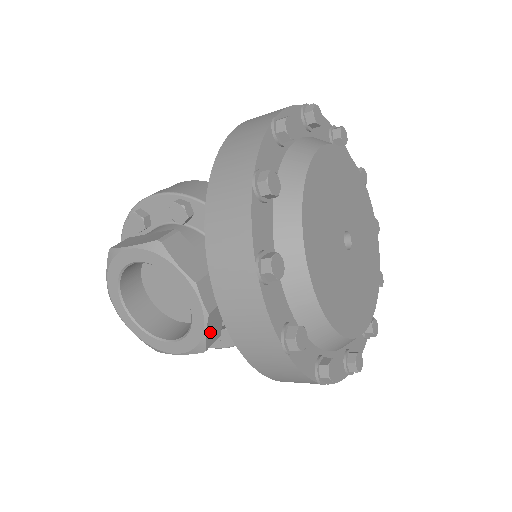
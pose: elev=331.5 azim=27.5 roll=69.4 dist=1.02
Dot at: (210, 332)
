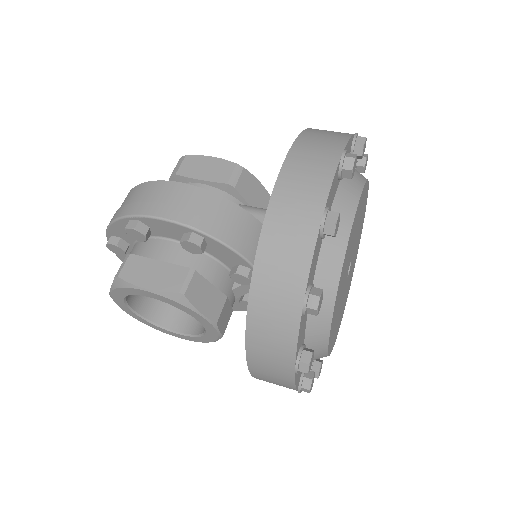
Dot at: occluded
